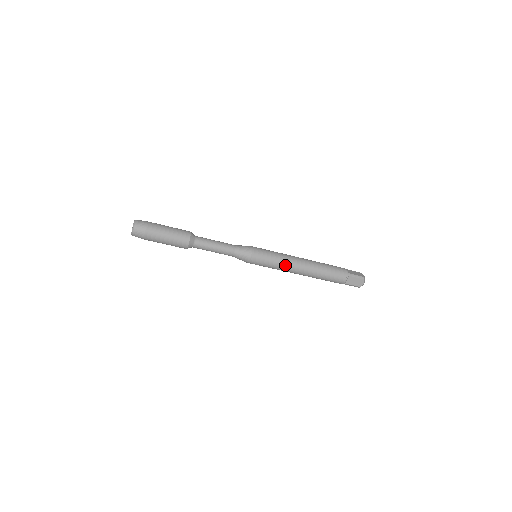
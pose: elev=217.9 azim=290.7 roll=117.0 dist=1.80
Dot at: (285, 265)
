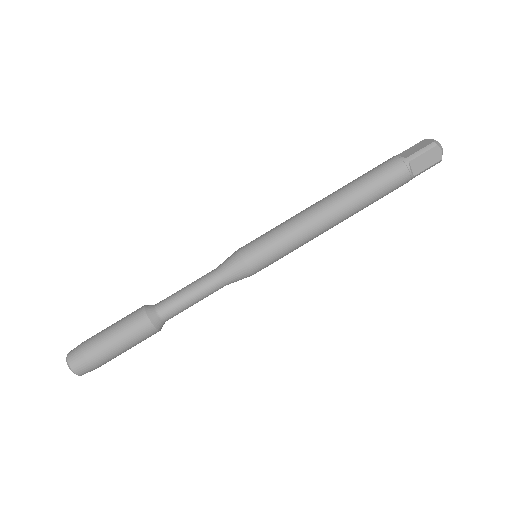
Dot at: (293, 218)
